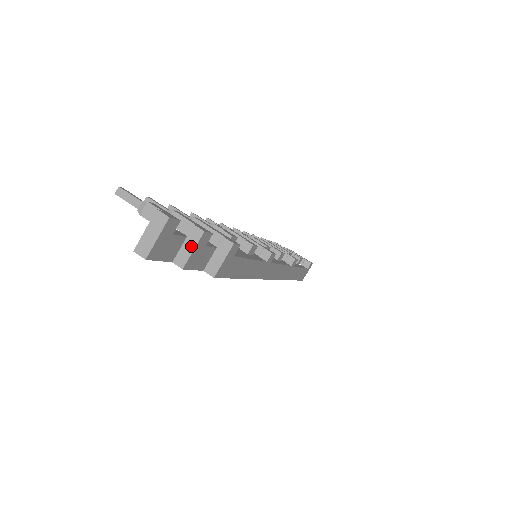
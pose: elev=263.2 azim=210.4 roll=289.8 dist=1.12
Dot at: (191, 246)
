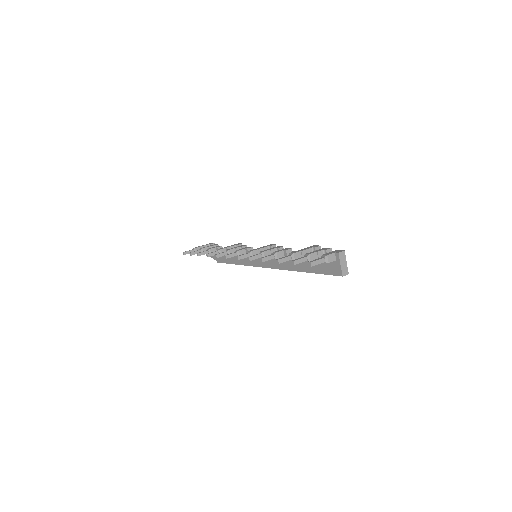
Dot at: occluded
